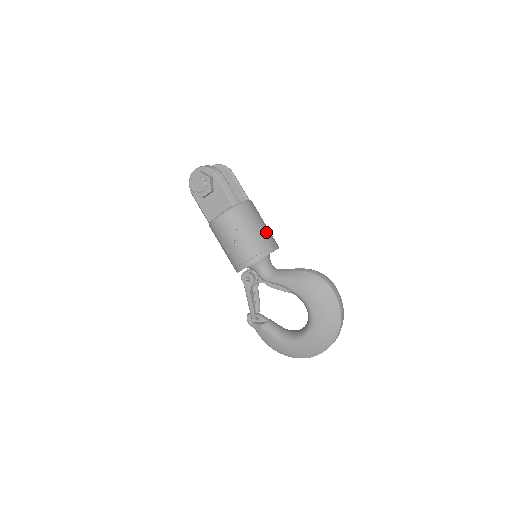
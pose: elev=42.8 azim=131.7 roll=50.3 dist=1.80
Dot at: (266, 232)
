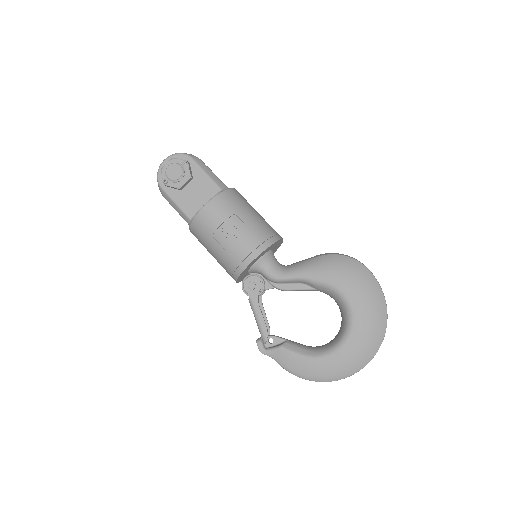
Dot at: (265, 221)
